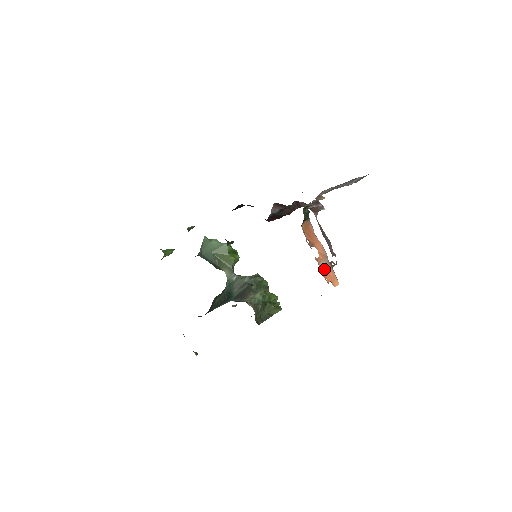
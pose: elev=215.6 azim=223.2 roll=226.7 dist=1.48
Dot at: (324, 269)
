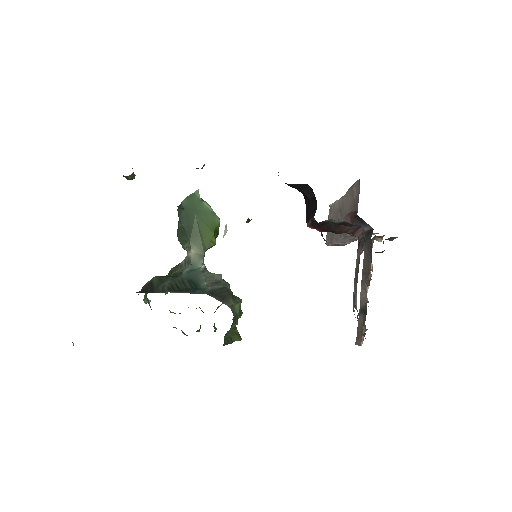
Dot at: occluded
